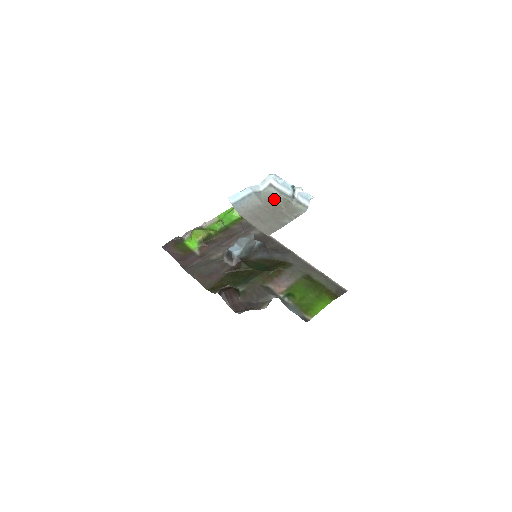
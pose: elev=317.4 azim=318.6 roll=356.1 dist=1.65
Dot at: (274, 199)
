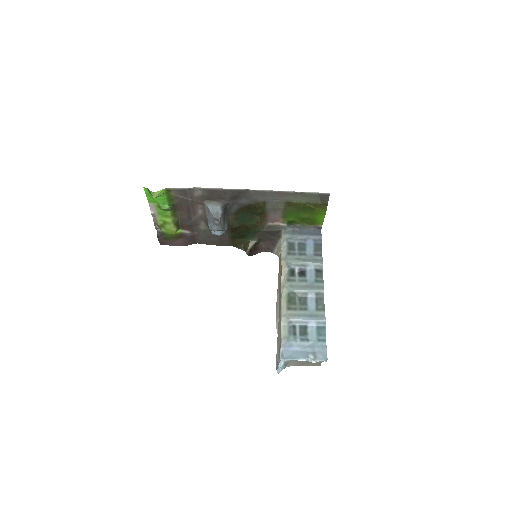
Dot at: occluded
